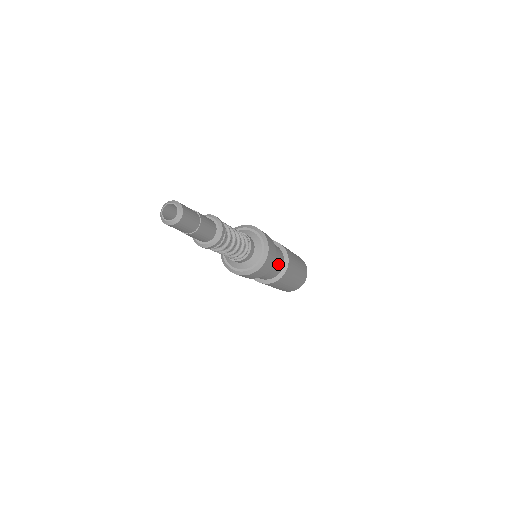
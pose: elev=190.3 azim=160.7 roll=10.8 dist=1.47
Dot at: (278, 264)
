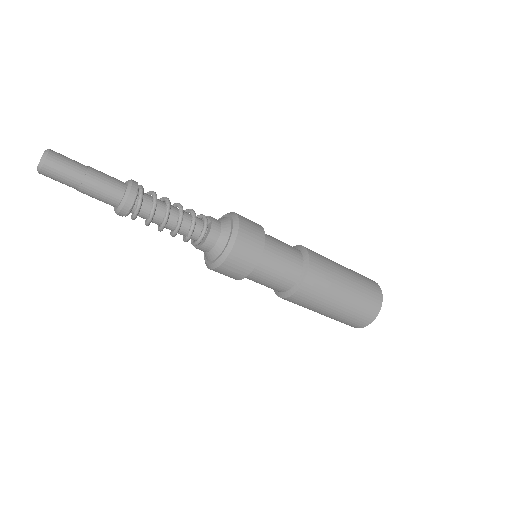
Dot at: (286, 260)
